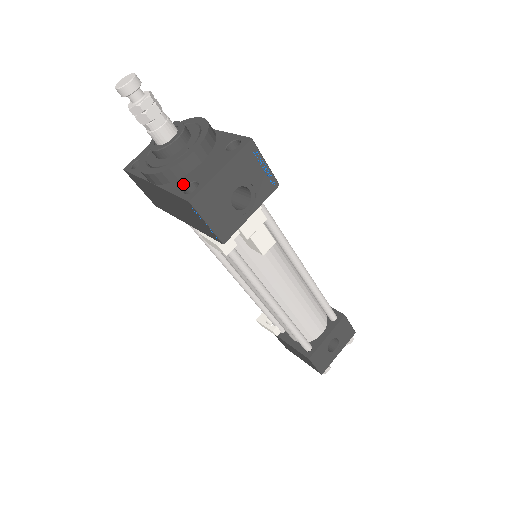
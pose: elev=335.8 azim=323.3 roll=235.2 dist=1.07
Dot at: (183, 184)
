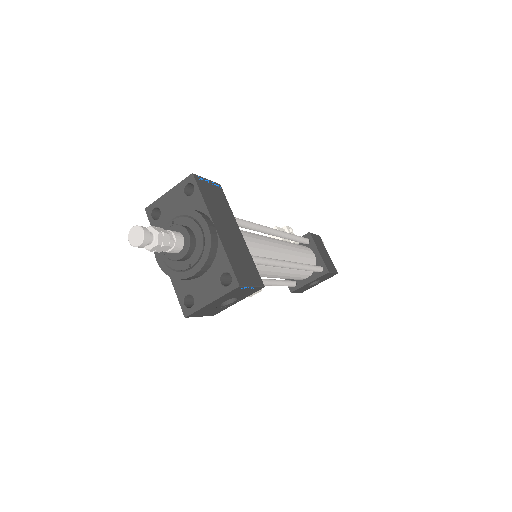
Dot at: (184, 291)
